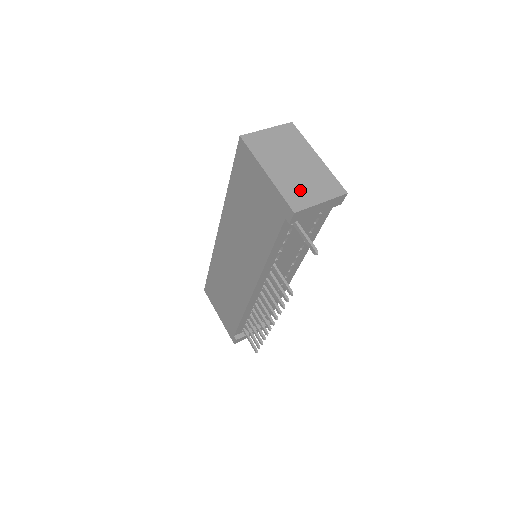
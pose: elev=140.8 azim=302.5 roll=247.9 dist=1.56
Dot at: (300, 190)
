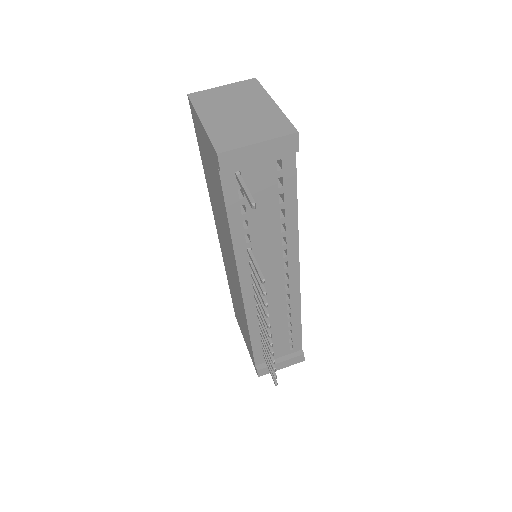
Dot at: (235, 133)
